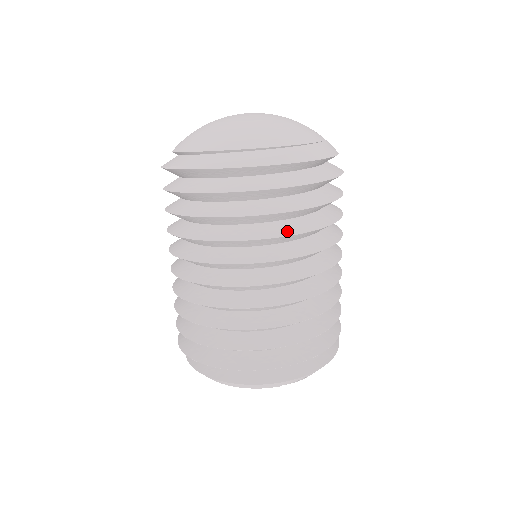
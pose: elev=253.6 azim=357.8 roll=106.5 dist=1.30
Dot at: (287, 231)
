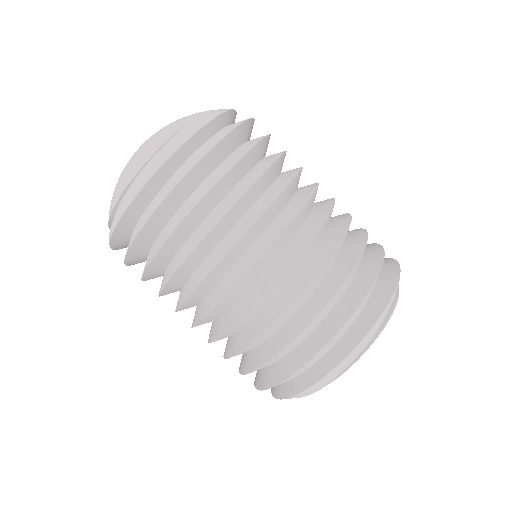
Dot at: (181, 259)
